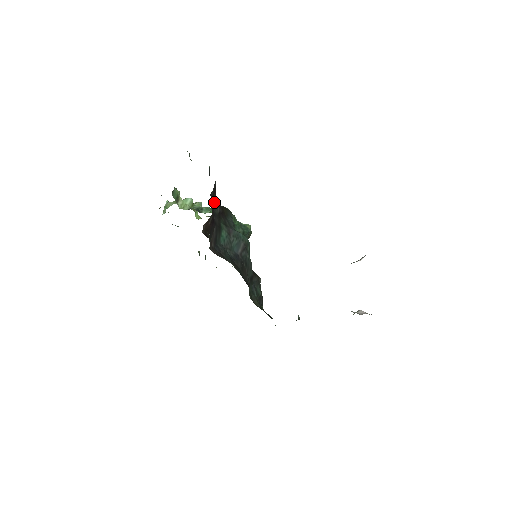
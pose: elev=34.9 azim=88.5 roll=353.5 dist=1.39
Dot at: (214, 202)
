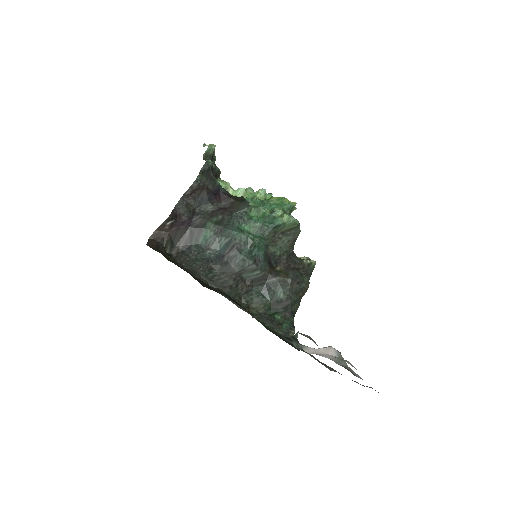
Dot at: (204, 200)
